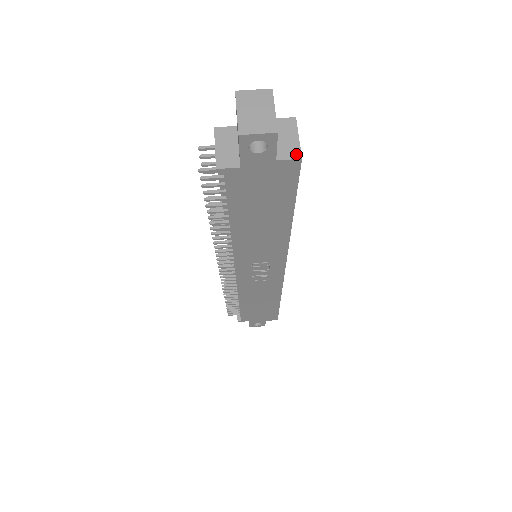
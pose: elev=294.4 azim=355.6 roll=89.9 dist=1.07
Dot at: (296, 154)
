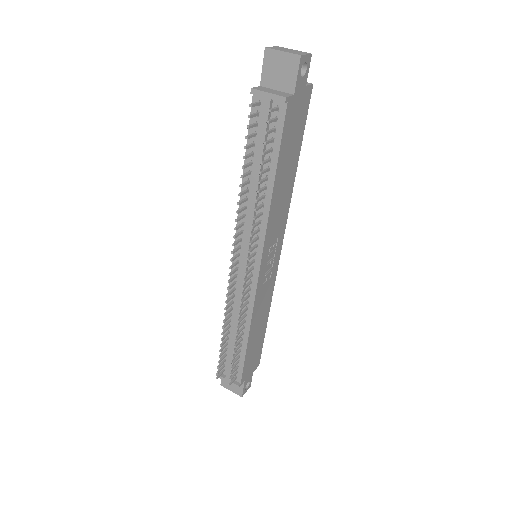
Dot at: (308, 83)
